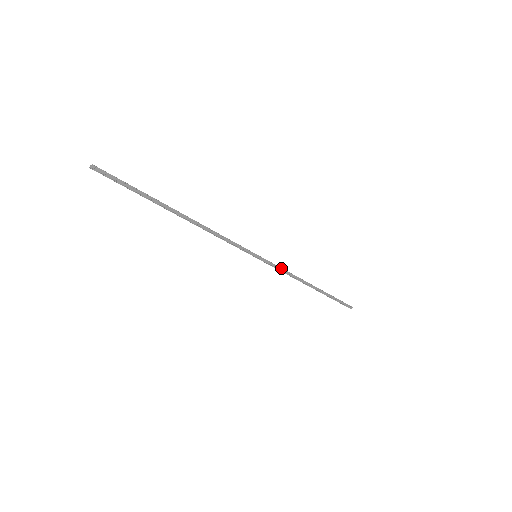
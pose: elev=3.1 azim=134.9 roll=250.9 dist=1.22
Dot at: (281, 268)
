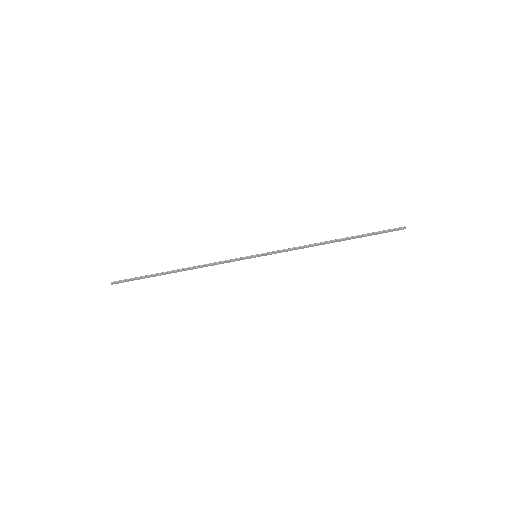
Dot at: (287, 250)
